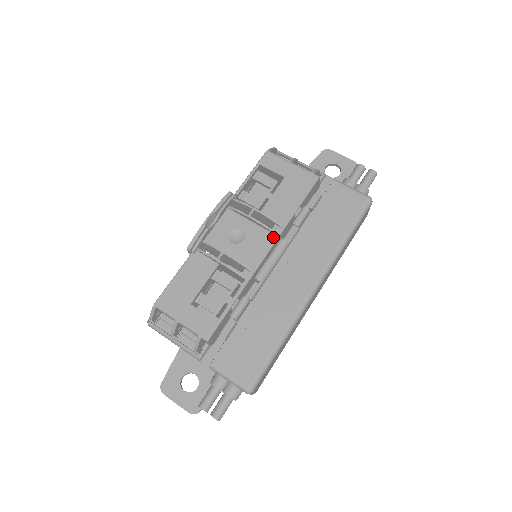
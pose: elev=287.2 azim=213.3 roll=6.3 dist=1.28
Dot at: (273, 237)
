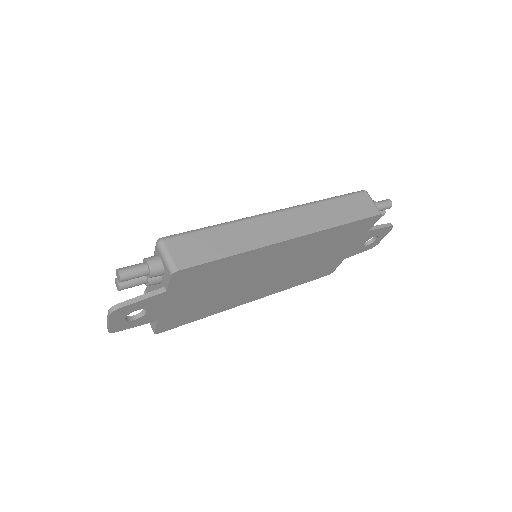
Dot at: occluded
